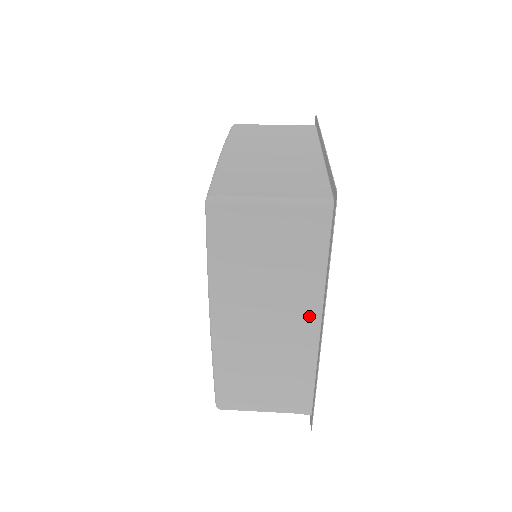
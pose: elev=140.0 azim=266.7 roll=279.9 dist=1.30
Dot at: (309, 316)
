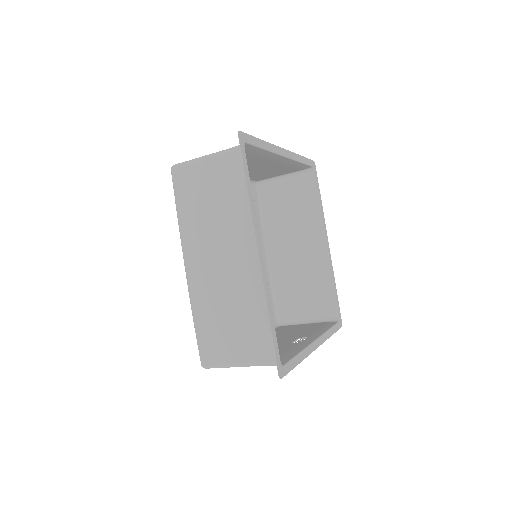
Dot at: (280, 161)
